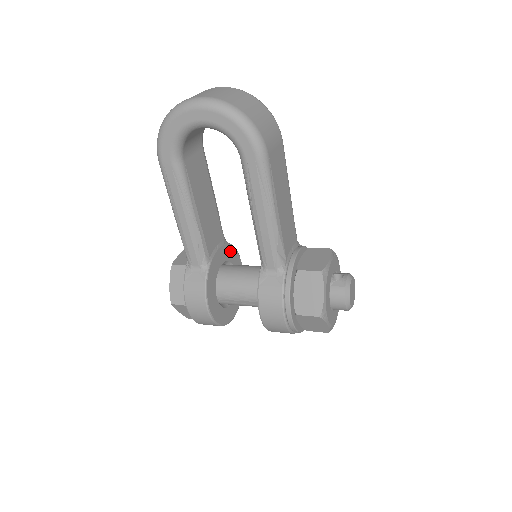
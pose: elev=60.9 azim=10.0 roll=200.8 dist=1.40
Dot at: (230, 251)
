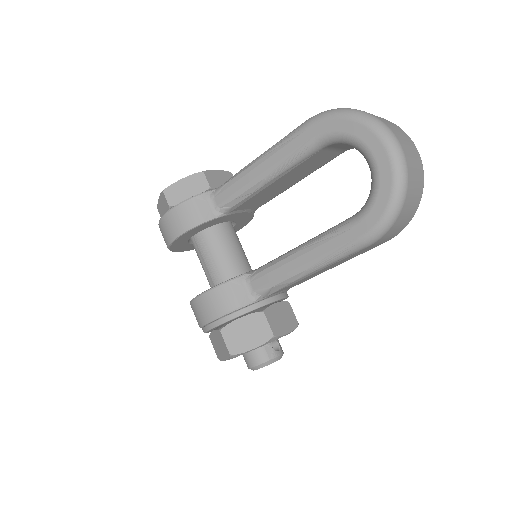
Dot at: (247, 218)
